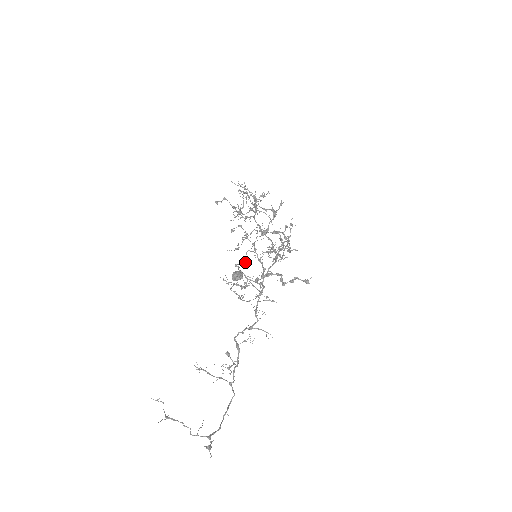
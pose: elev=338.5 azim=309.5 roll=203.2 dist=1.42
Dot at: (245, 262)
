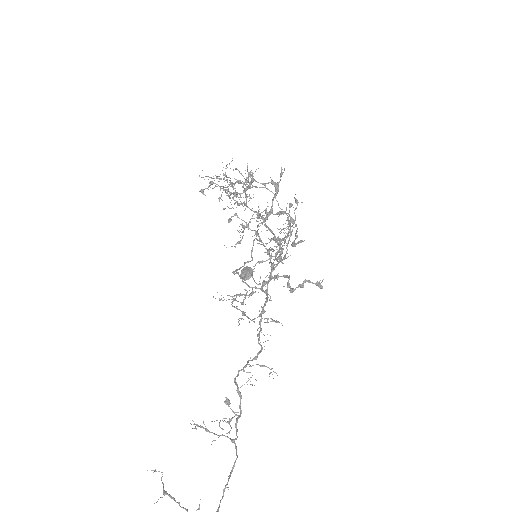
Dot at: (251, 257)
